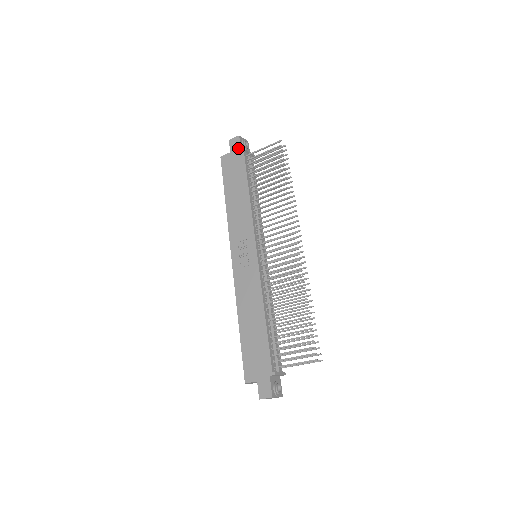
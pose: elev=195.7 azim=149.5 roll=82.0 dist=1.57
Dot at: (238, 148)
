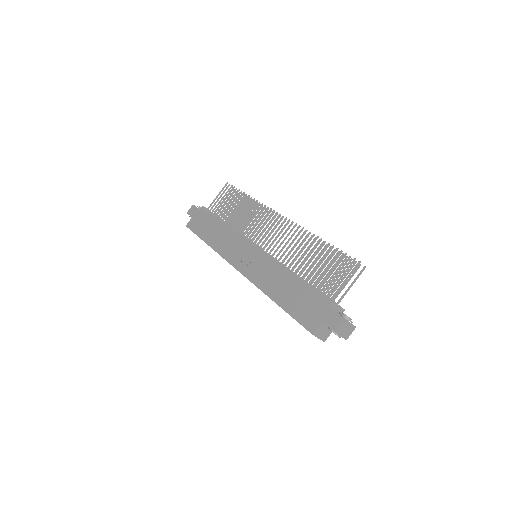
Dot at: (197, 210)
